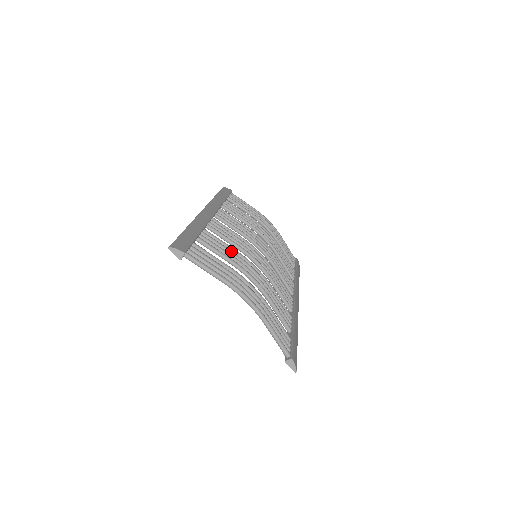
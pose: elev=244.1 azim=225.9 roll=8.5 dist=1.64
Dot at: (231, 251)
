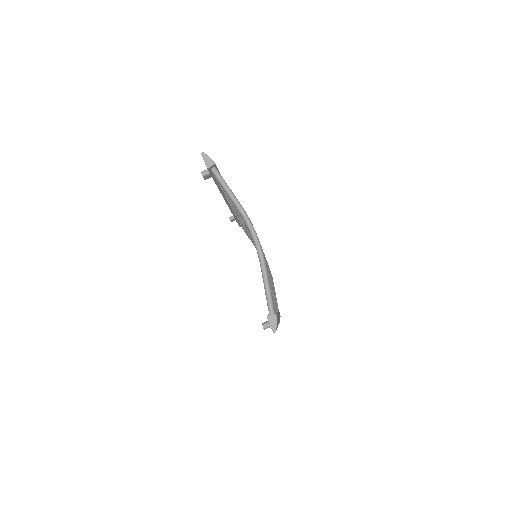
Dot at: occluded
